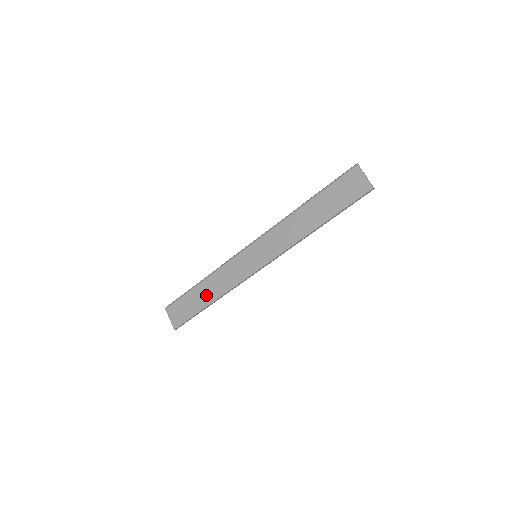
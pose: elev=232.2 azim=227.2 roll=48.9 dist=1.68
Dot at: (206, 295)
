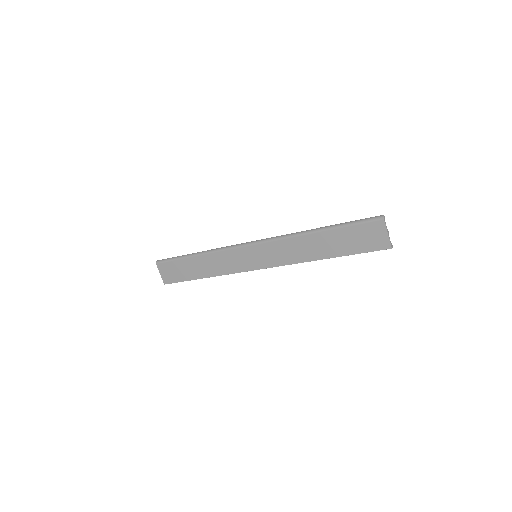
Dot at: (200, 269)
